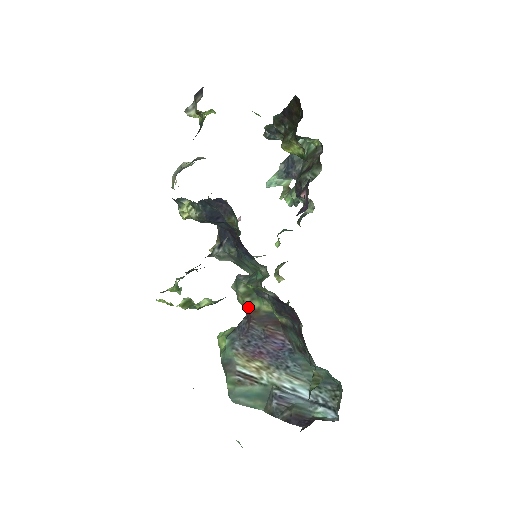
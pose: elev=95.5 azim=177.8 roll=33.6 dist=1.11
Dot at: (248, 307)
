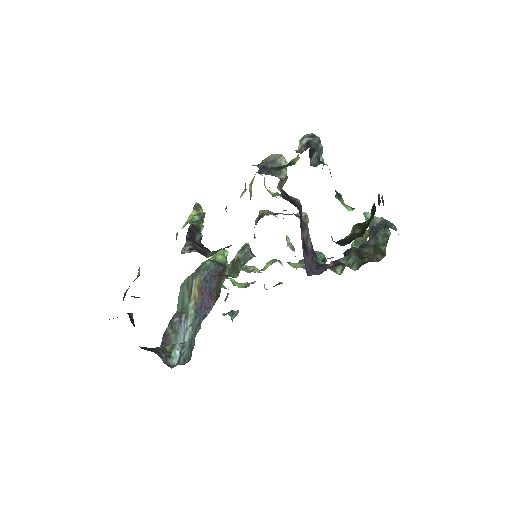
Dot at: (227, 268)
